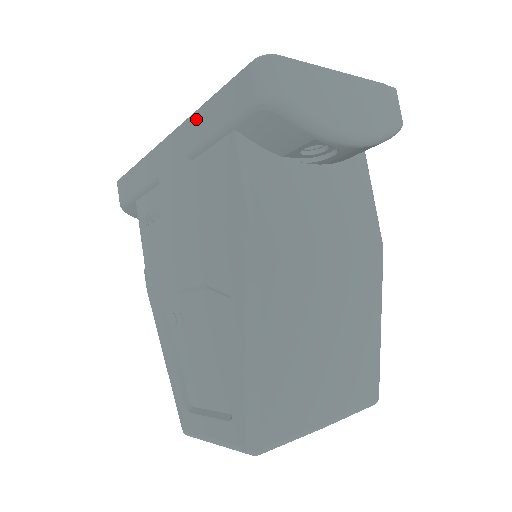
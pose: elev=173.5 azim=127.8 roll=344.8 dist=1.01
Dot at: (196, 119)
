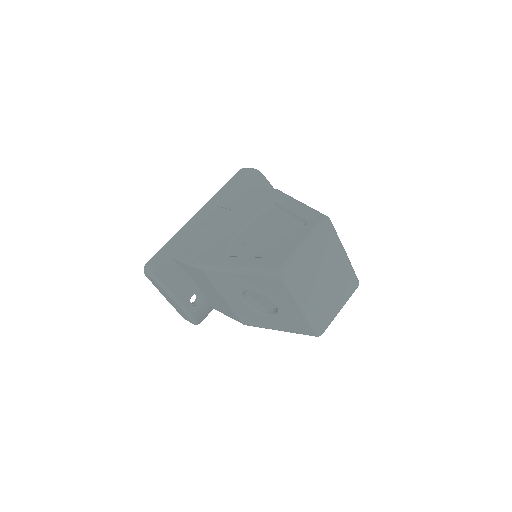
Dot at: (217, 195)
